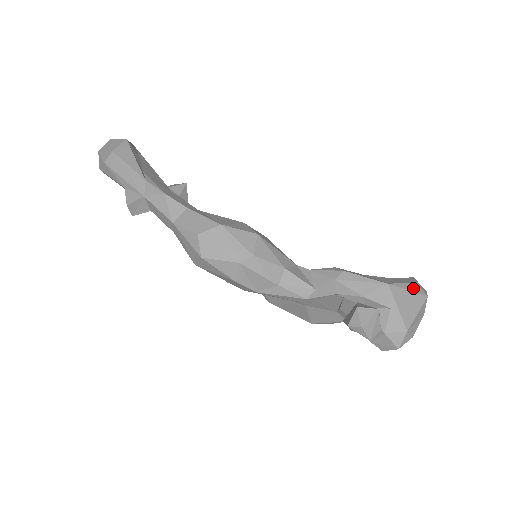
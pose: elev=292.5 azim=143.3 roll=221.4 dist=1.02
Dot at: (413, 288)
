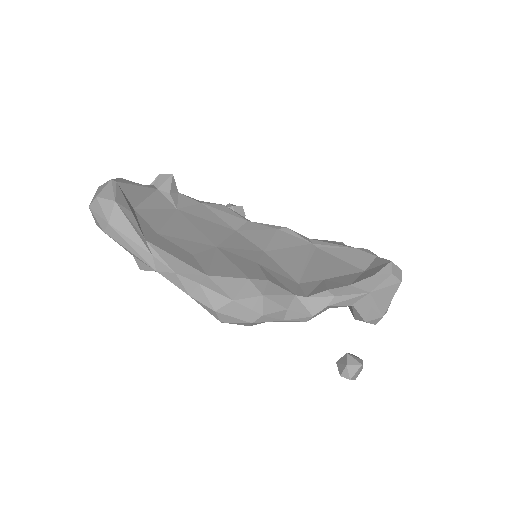
Dot at: (390, 282)
